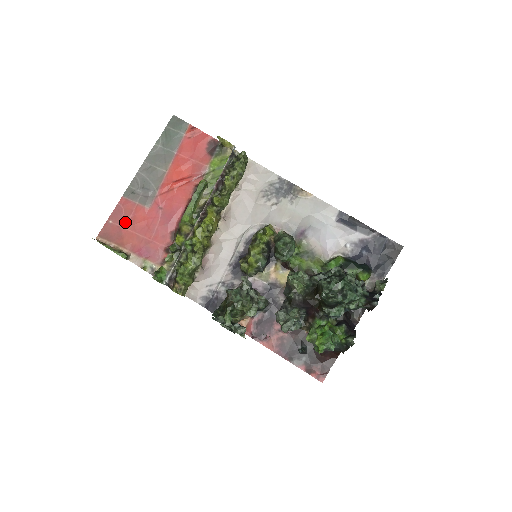
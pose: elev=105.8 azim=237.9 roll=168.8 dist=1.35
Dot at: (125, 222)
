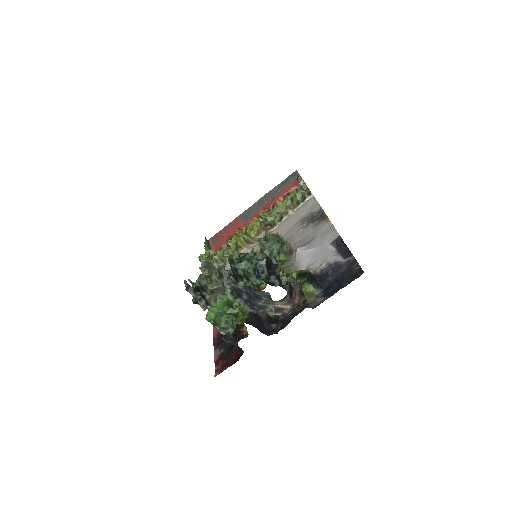
Dot at: (226, 231)
